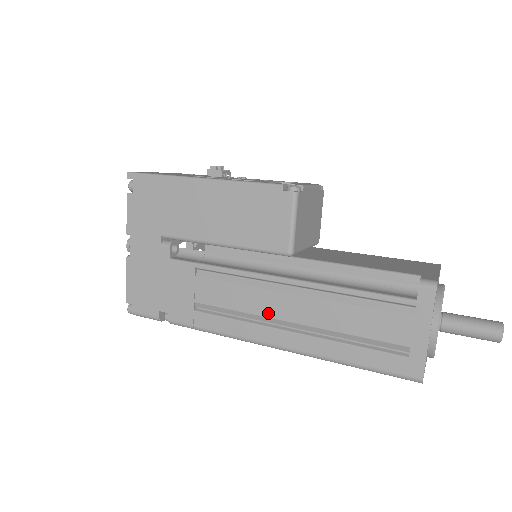
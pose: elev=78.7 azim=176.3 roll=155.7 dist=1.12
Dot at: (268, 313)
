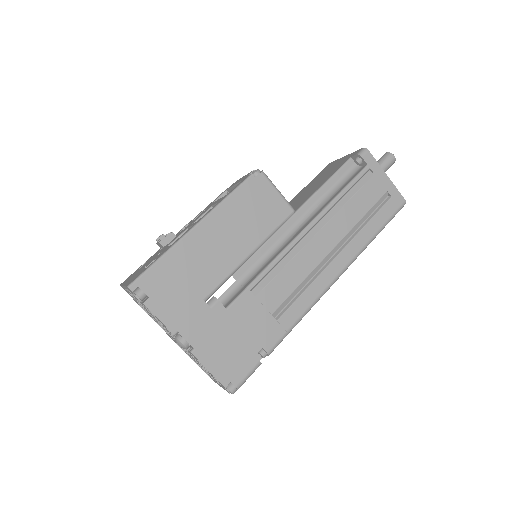
Dot at: (317, 260)
